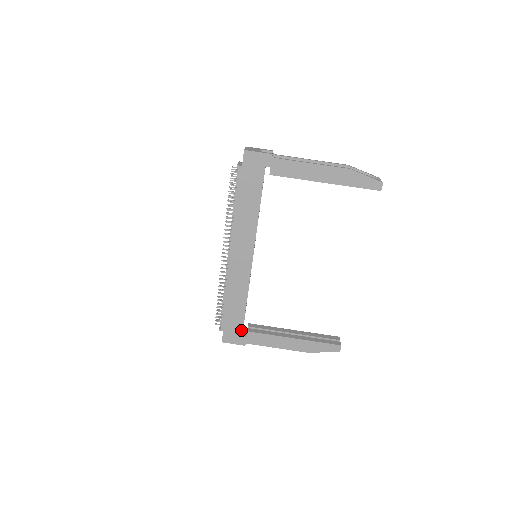
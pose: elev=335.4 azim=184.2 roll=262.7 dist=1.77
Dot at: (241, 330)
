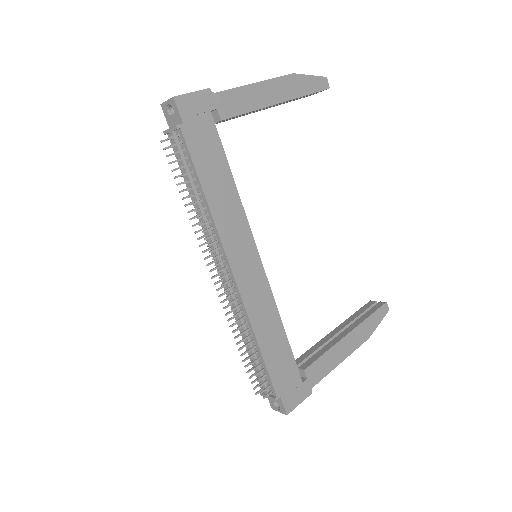
Dot at: (297, 375)
